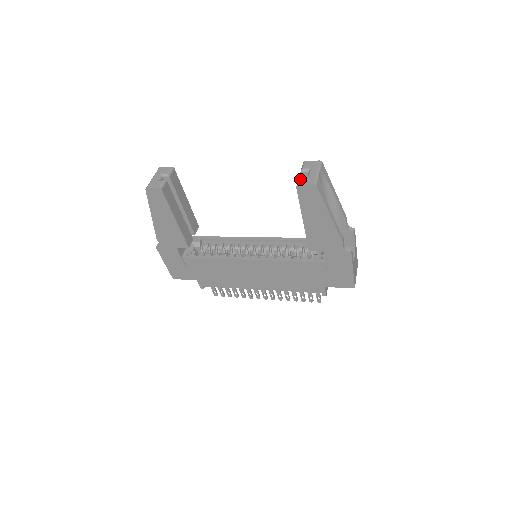
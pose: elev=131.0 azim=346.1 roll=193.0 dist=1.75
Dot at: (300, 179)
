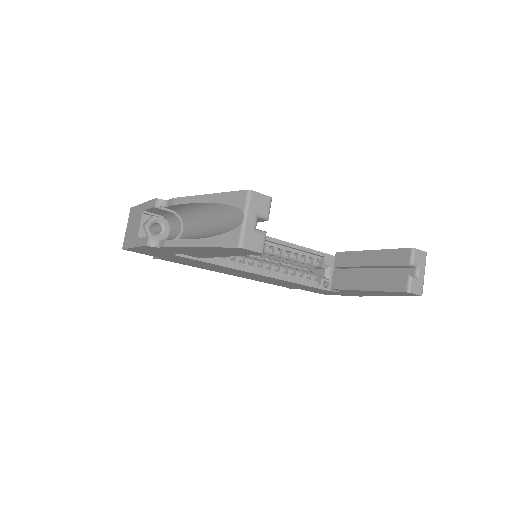
Dot at: (412, 283)
